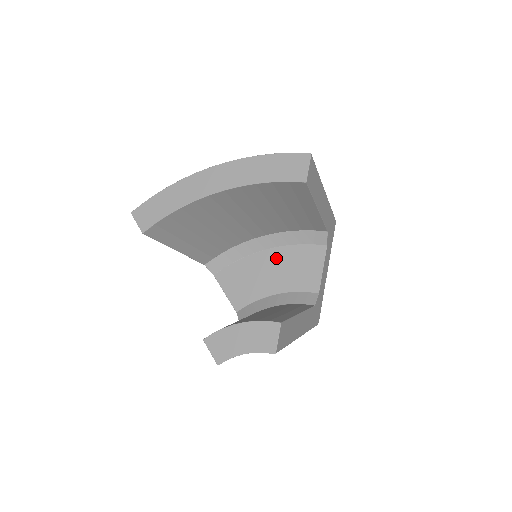
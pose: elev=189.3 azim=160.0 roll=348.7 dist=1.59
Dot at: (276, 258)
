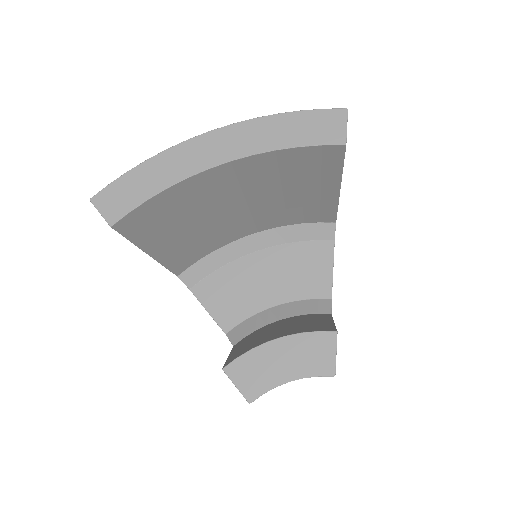
Dot at: (272, 260)
